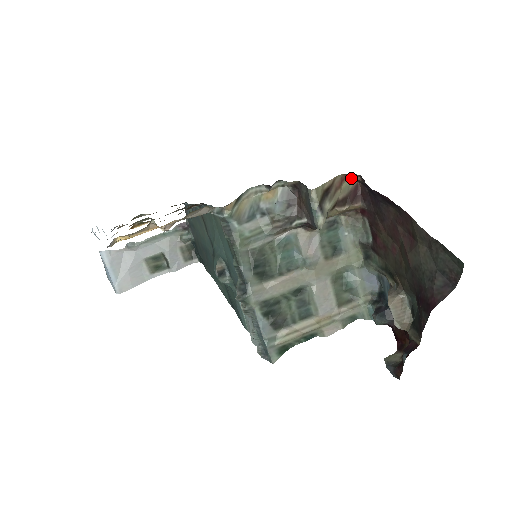
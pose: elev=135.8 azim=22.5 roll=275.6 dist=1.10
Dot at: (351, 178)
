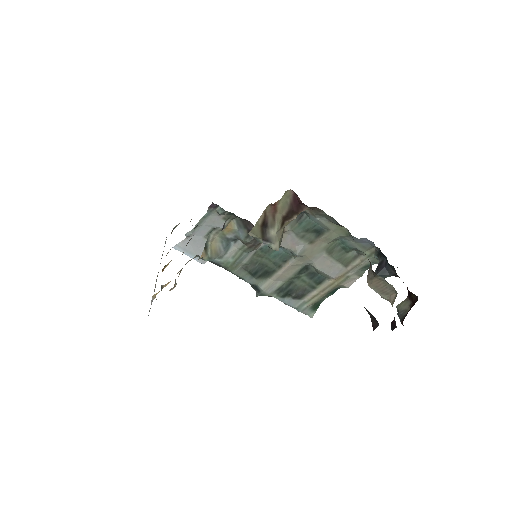
Dot at: occluded
